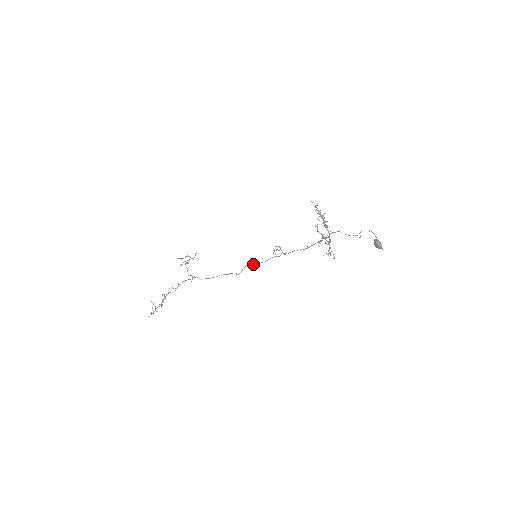
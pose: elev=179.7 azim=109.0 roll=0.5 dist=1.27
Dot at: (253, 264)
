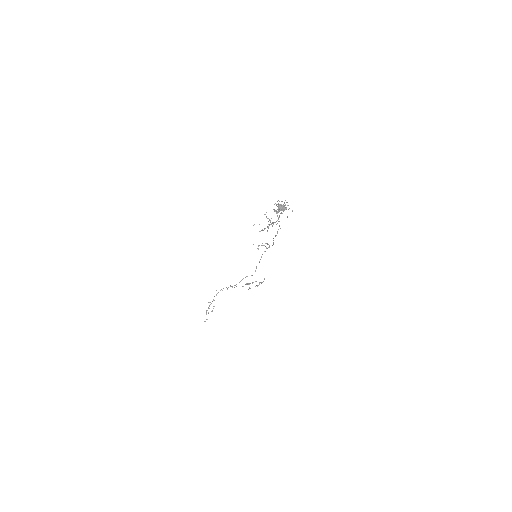
Dot at: occluded
